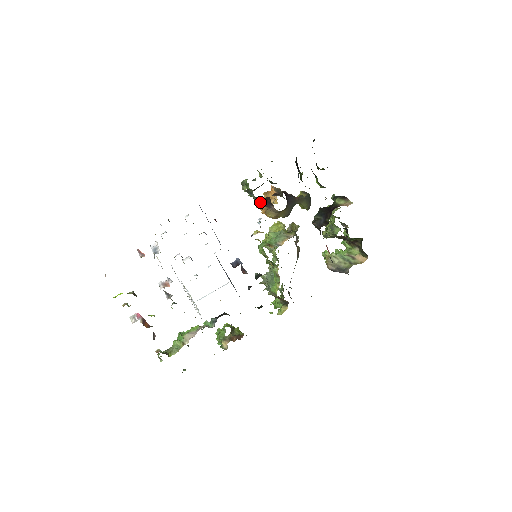
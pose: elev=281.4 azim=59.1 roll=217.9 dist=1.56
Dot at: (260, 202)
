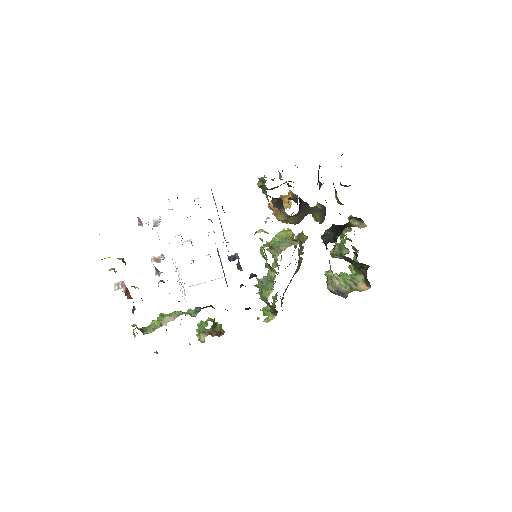
Dot at: (272, 202)
